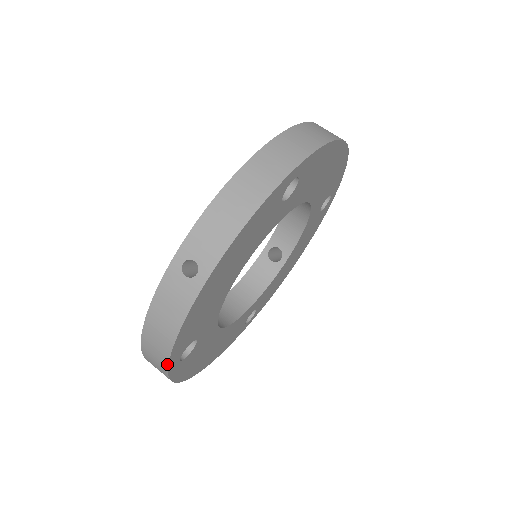
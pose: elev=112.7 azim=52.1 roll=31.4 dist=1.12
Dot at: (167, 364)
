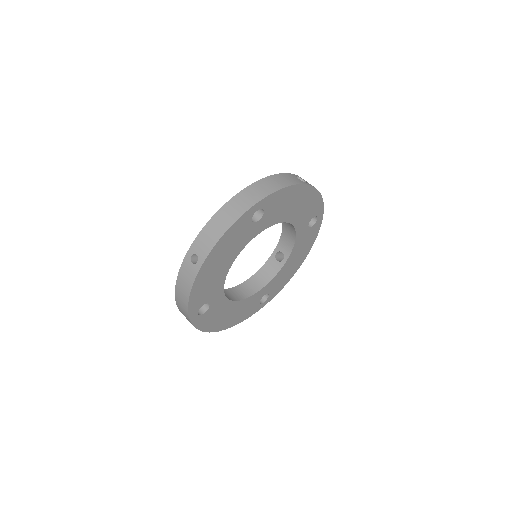
Dot at: (188, 314)
